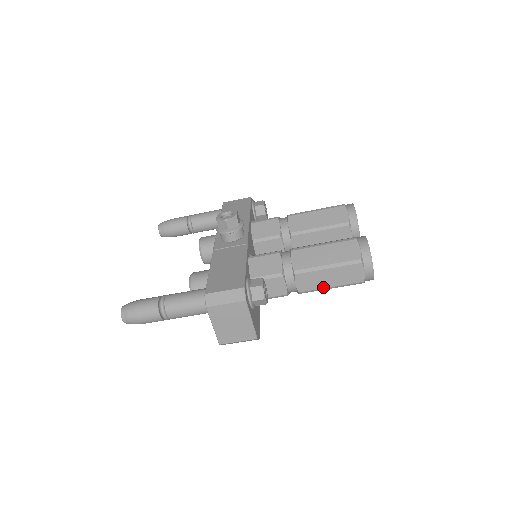
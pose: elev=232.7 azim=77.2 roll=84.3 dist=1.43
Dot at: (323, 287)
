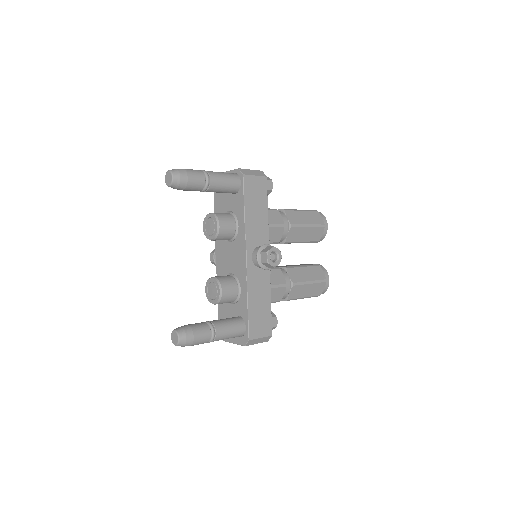
Dot at: occluded
